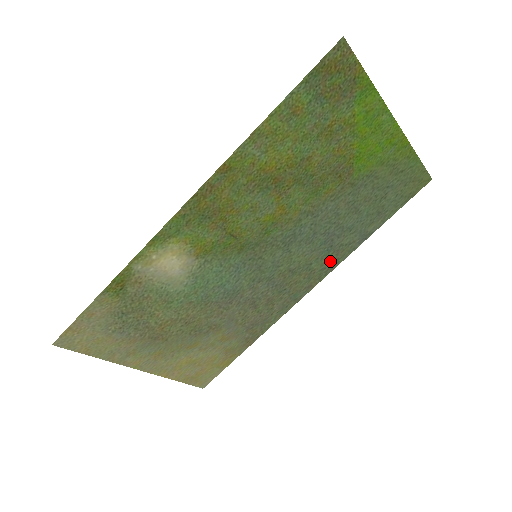
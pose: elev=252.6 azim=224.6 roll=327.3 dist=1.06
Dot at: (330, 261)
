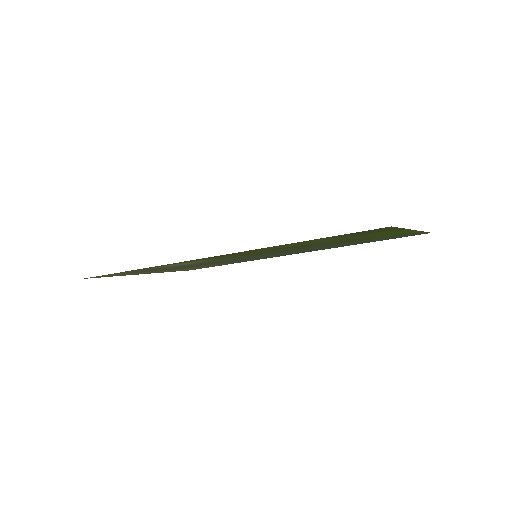
Dot at: occluded
